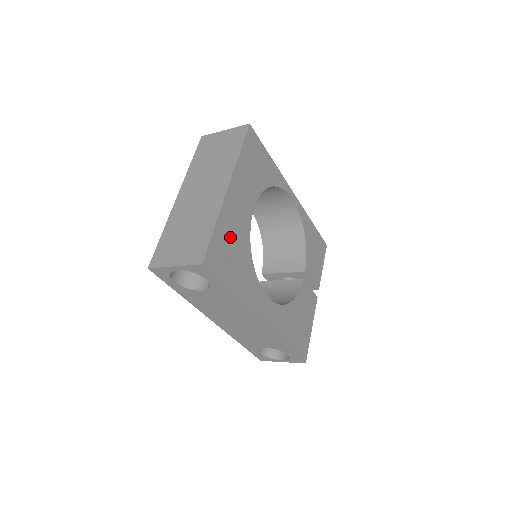
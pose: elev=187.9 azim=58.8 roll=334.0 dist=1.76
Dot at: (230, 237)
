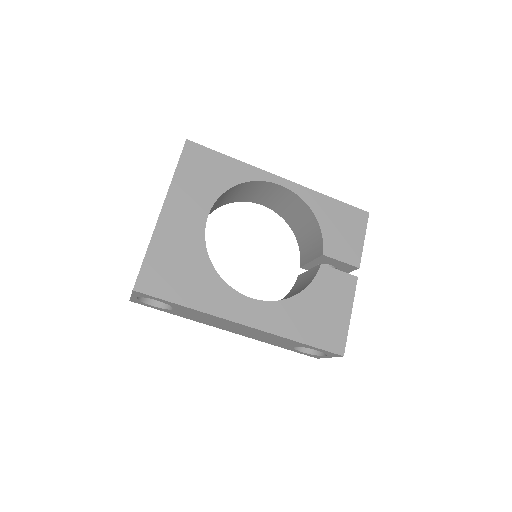
Dot at: (172, 255)
